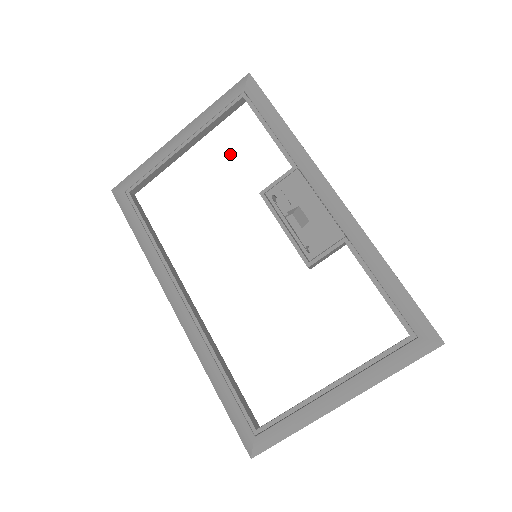
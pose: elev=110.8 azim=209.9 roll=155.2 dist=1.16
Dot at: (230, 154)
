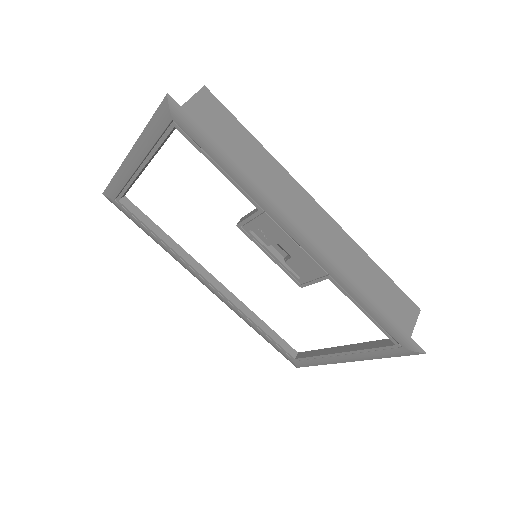
Dot at: (192, 176)
